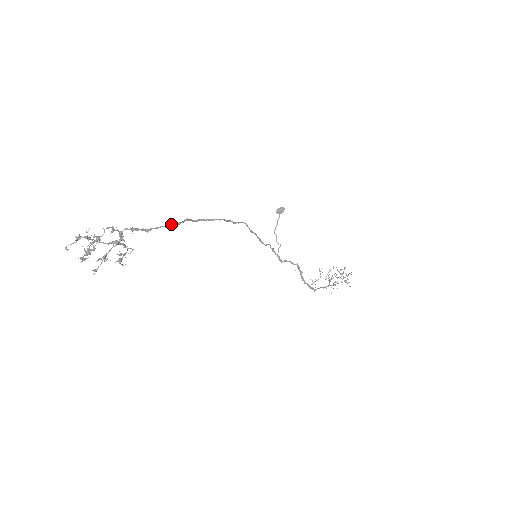
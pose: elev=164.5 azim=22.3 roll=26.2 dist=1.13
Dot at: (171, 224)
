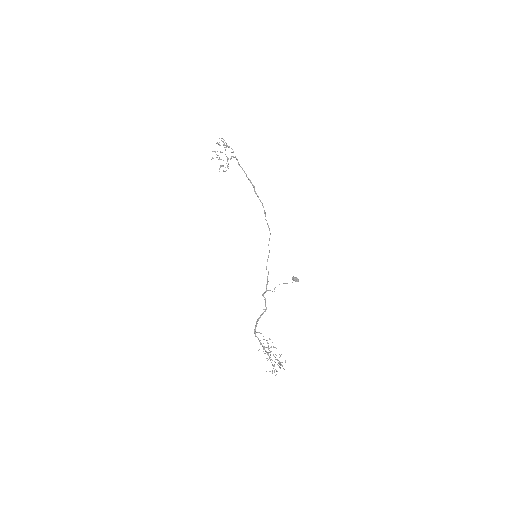
Dot at: occluded
